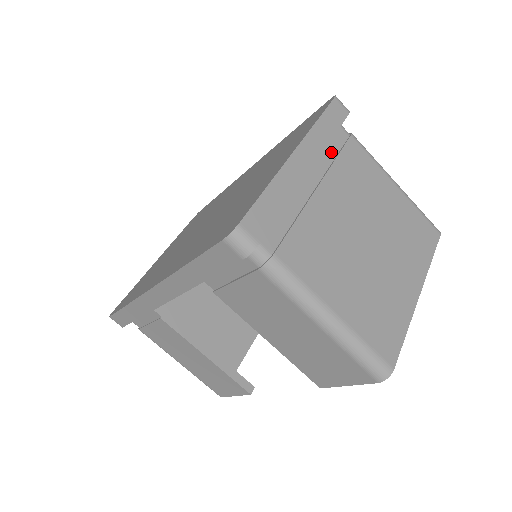
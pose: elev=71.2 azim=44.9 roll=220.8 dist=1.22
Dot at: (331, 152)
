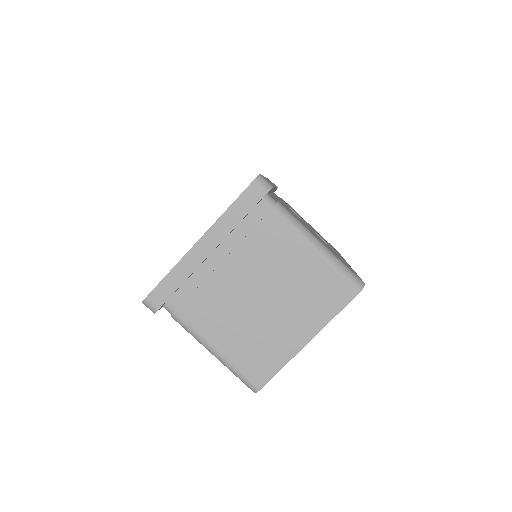
Dot at: (246, 228)
